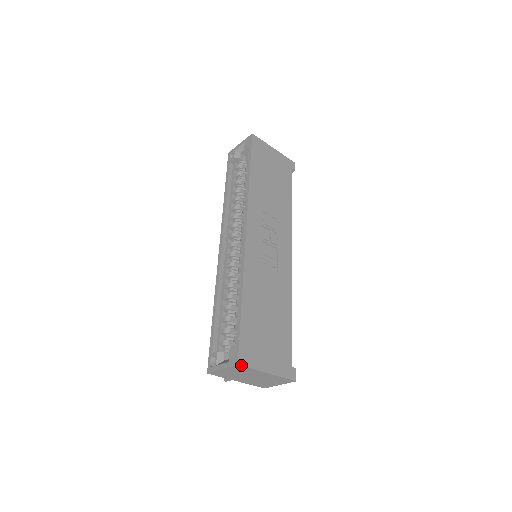
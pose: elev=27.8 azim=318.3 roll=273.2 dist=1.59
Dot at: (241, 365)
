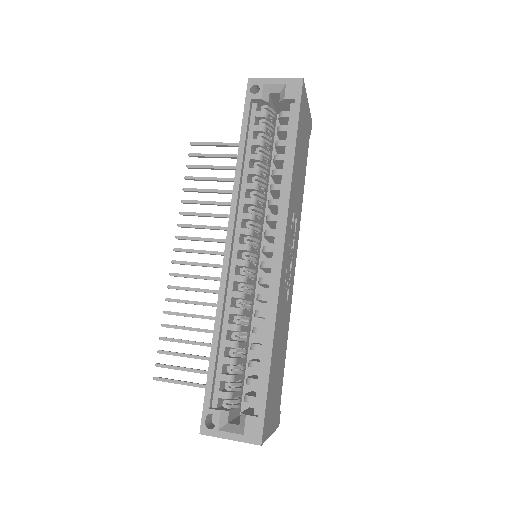
Dot at: (262, 444)
